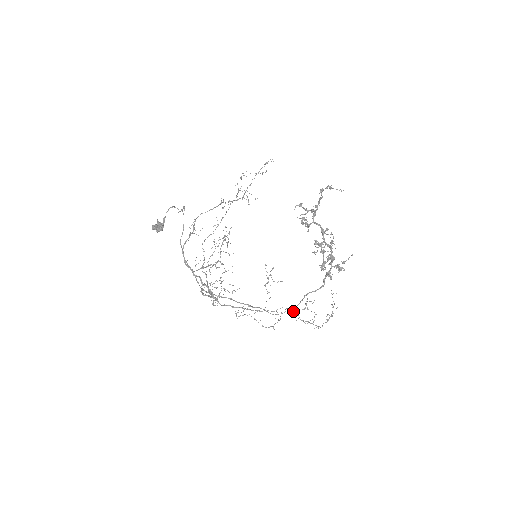
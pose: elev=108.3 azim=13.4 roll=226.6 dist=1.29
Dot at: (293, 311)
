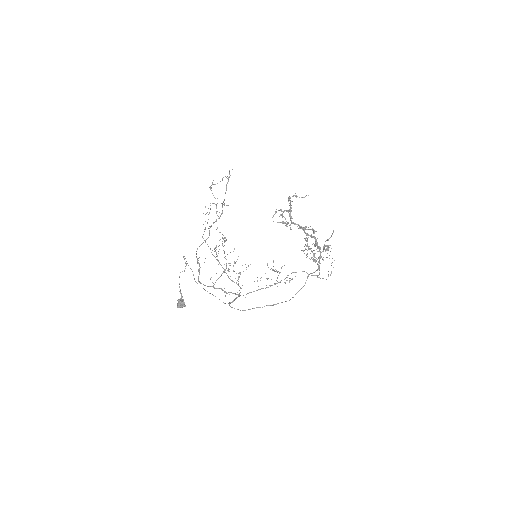
Dot at: occluded
